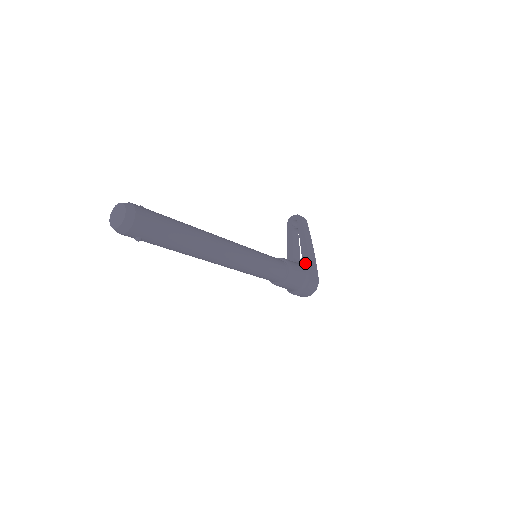
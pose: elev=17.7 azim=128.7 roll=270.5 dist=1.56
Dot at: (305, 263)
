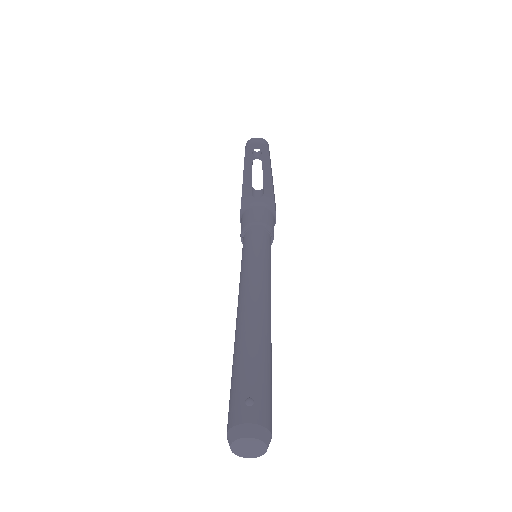
Dot at: (270, 204)
